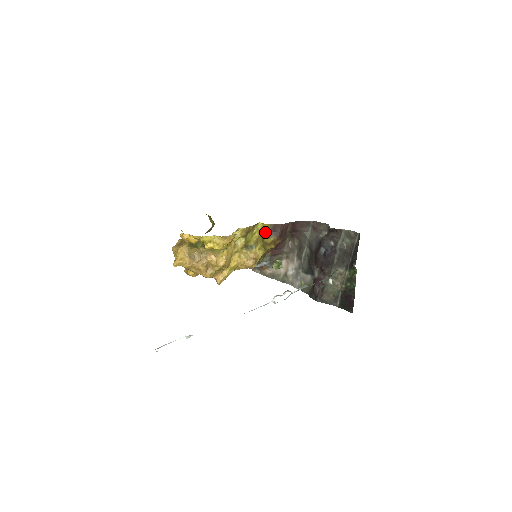
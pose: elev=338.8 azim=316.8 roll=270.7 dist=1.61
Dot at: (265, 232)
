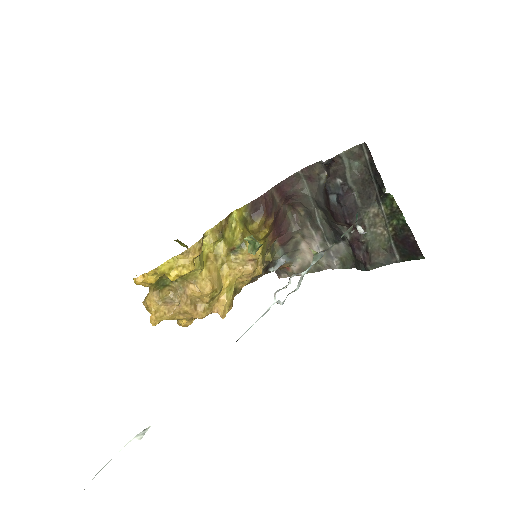
Dot at: (245, 218)
